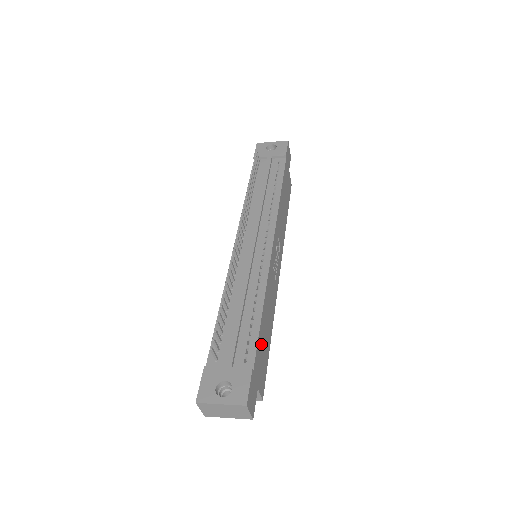
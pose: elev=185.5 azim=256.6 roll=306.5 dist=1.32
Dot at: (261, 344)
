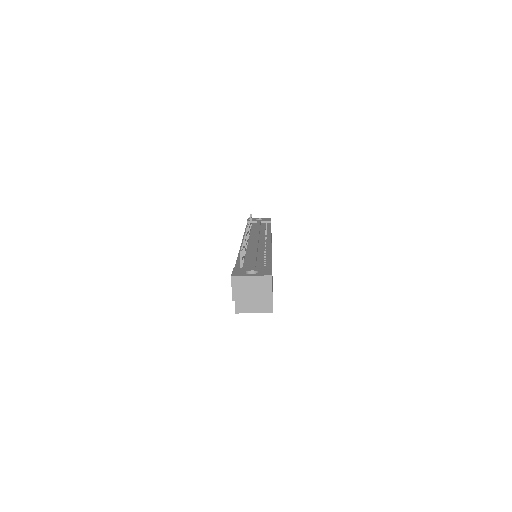
Dot at: occluded
